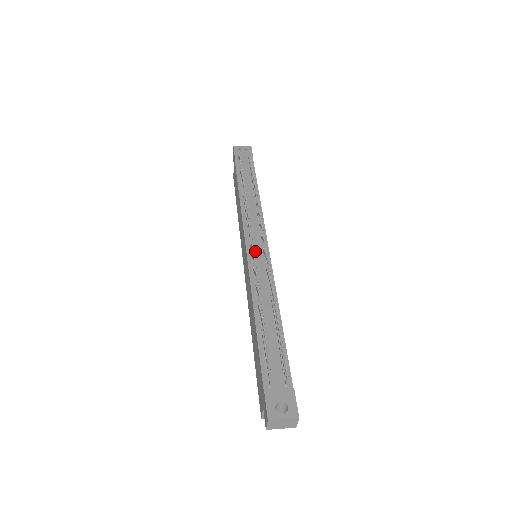
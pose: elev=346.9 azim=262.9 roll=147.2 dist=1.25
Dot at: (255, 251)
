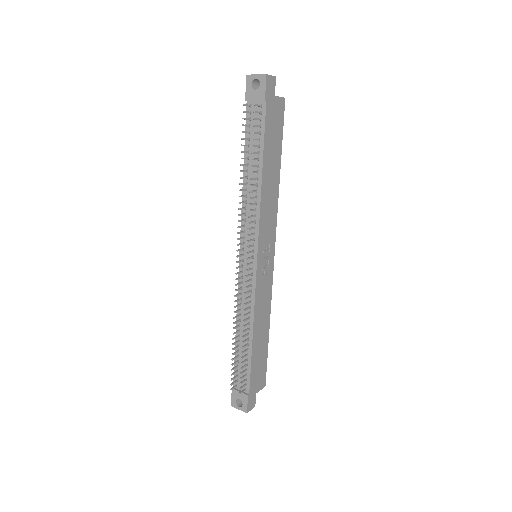
Dot at: (245, 265)
